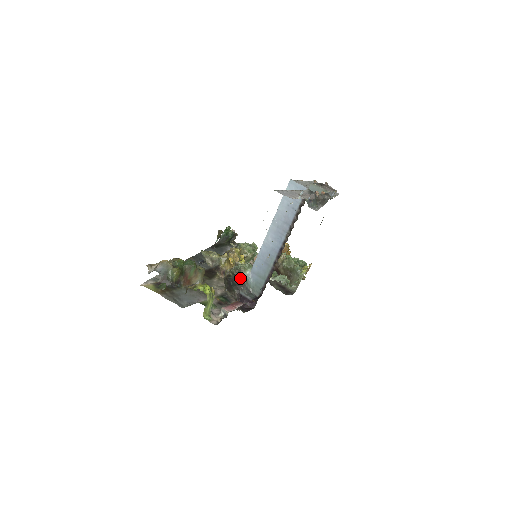
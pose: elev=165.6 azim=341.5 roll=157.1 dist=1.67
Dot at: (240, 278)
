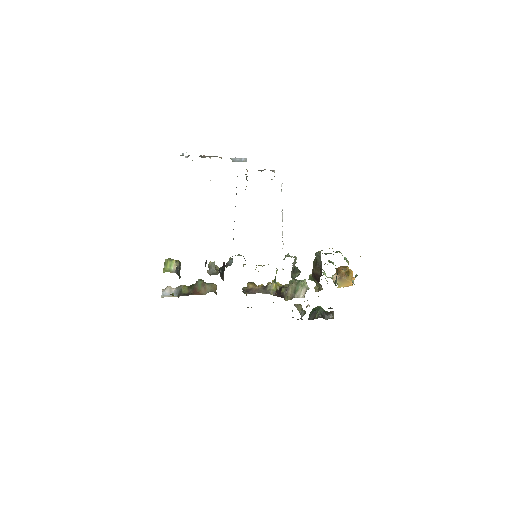
Dot at: occluded
